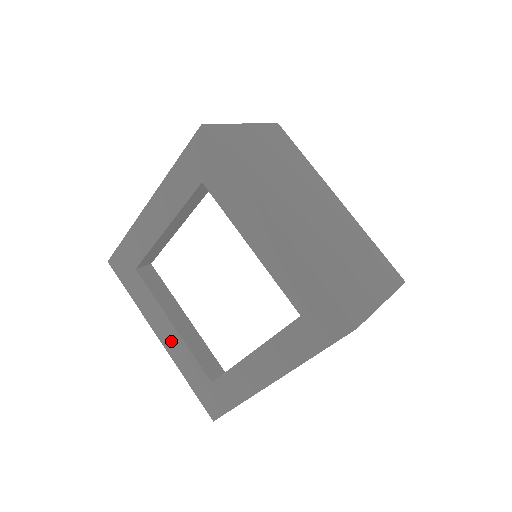
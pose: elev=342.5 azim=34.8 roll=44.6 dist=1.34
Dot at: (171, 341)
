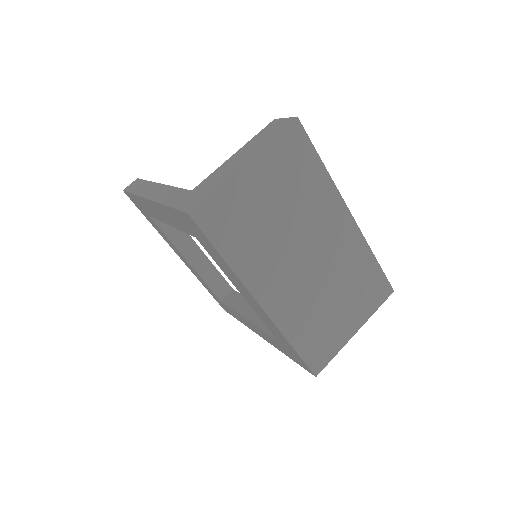
Dot at: (188, 265)
